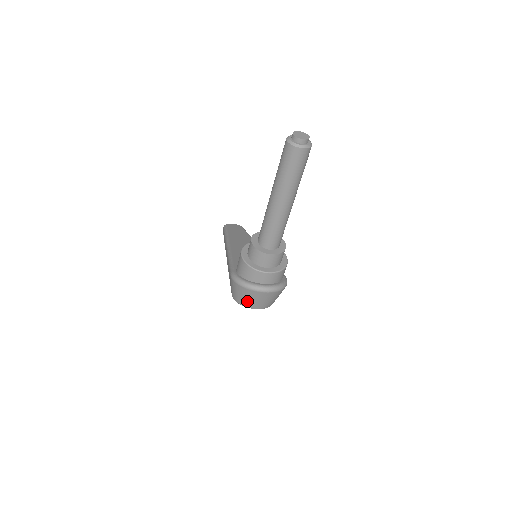
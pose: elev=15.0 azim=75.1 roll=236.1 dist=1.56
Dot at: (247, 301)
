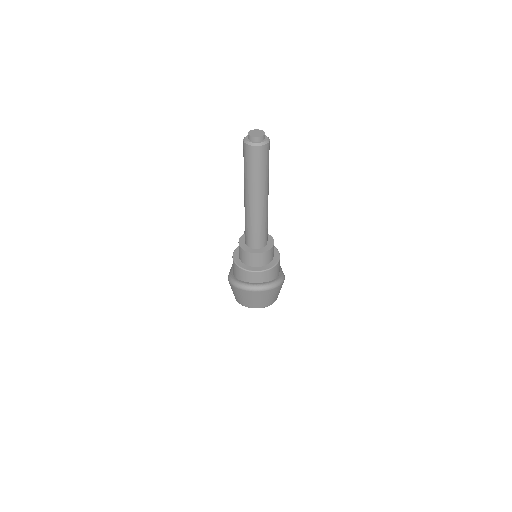
Dot at: (244, 301)
